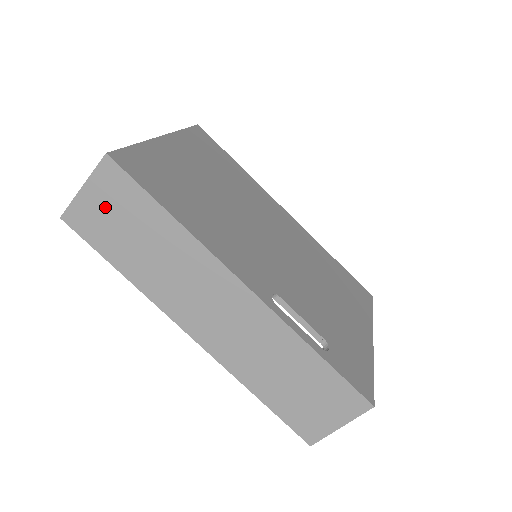
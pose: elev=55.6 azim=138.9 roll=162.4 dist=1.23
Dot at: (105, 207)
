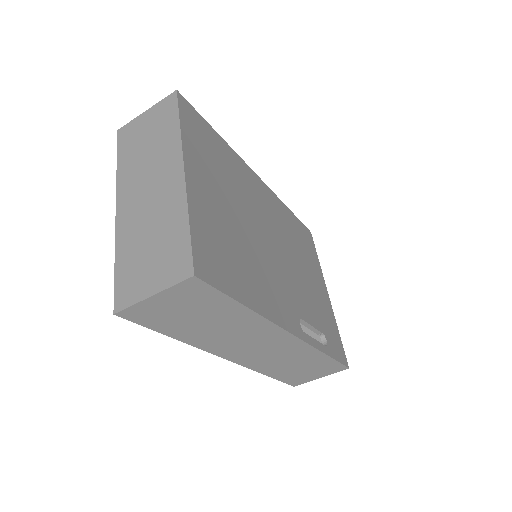
Dot at: (175, 306)
